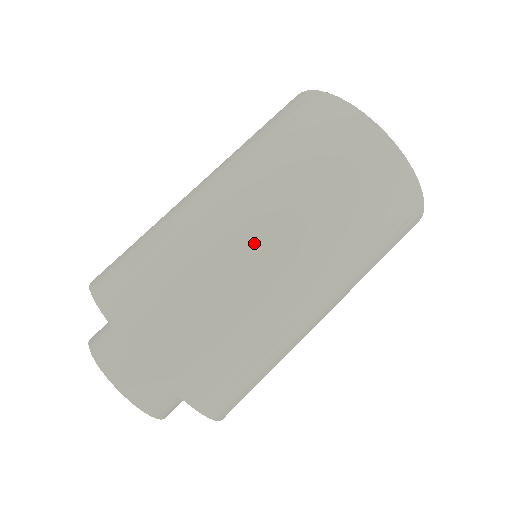
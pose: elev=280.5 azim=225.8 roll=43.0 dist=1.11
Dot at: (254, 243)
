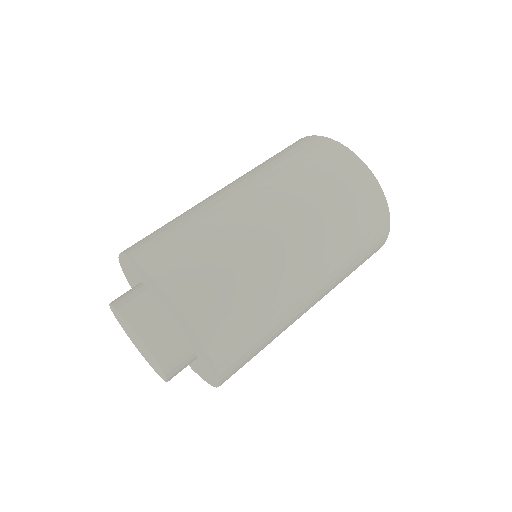
Dot at: (284, 245)
